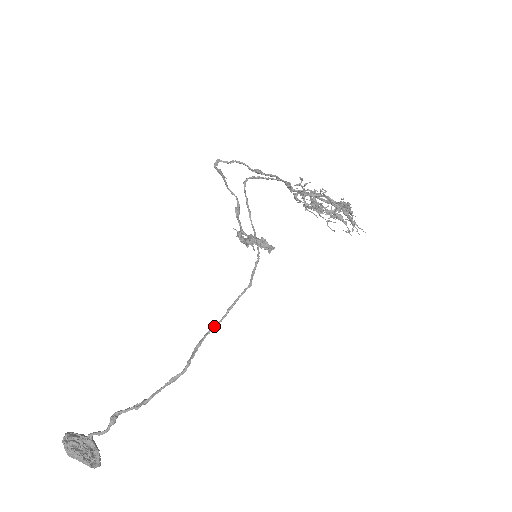
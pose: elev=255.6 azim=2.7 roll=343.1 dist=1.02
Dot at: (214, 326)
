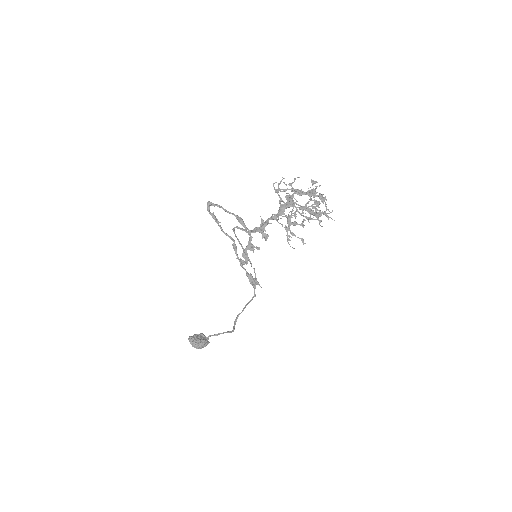
Dot at: occluded
